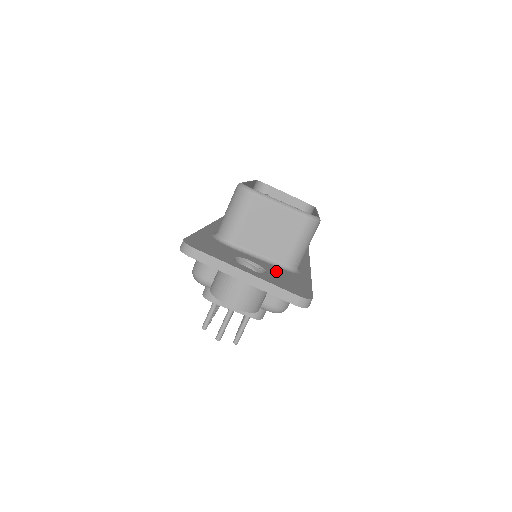
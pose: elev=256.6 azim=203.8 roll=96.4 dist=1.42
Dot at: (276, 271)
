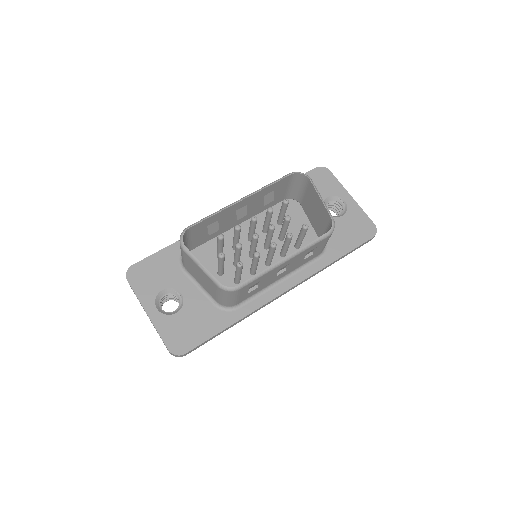
Dot at: (195, 309)
